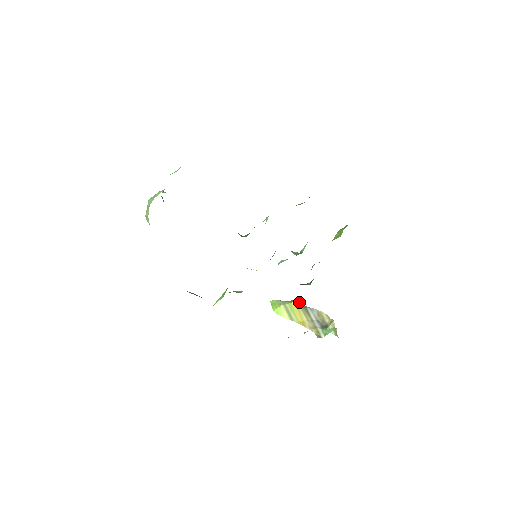
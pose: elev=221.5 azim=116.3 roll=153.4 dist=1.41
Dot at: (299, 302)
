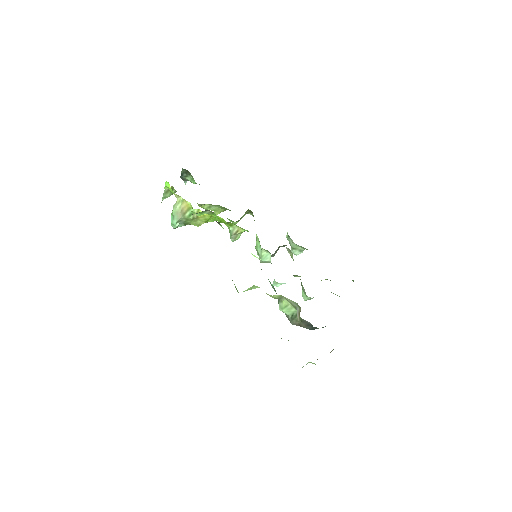
Dot at: occluded
